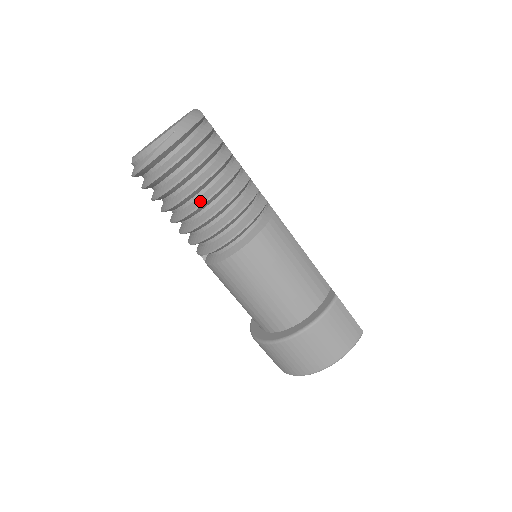
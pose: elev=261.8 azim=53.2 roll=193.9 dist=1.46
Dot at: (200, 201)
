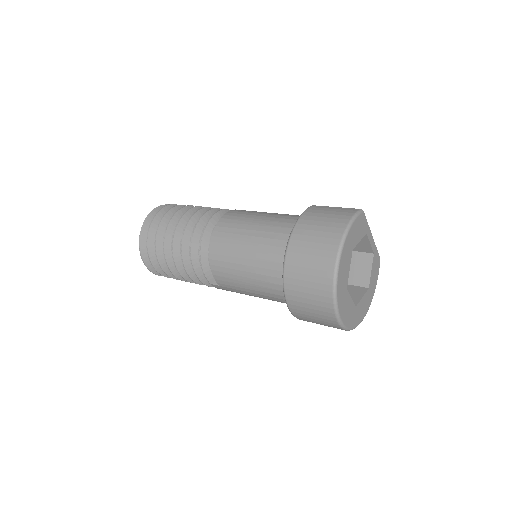
Dot at: (175, 229)
